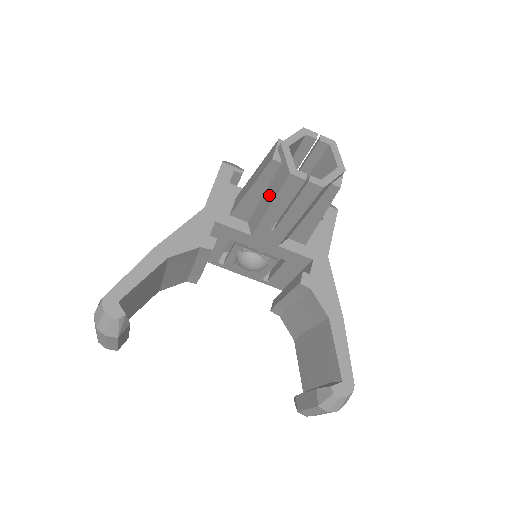
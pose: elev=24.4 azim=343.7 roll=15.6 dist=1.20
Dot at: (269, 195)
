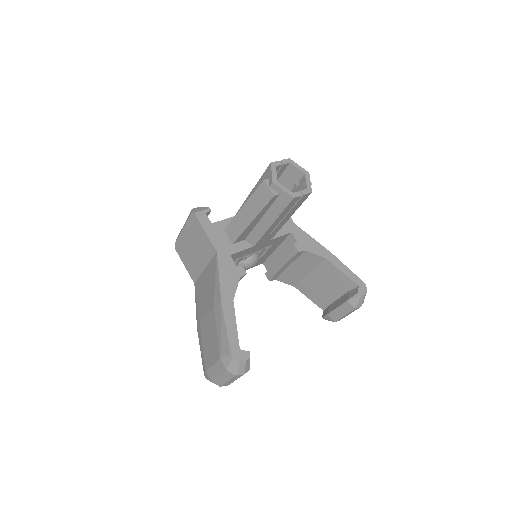
Dot at: (270, 216)
